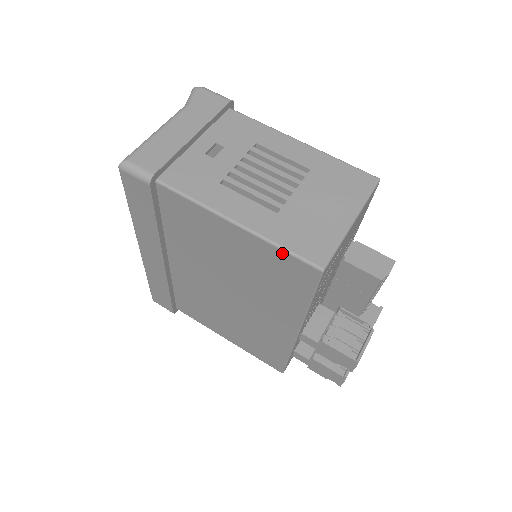
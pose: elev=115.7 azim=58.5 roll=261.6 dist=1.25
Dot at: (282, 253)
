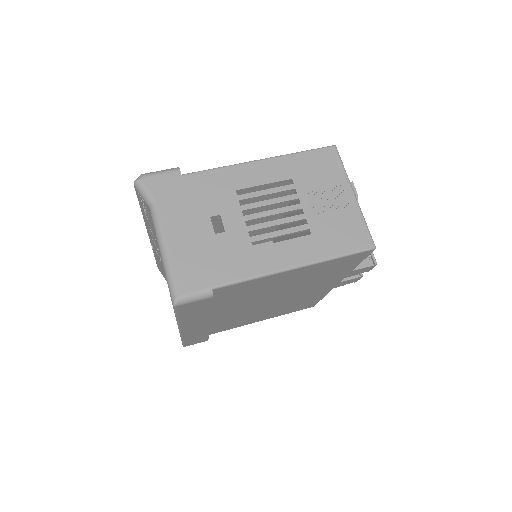
Dot at: (340, 259)
